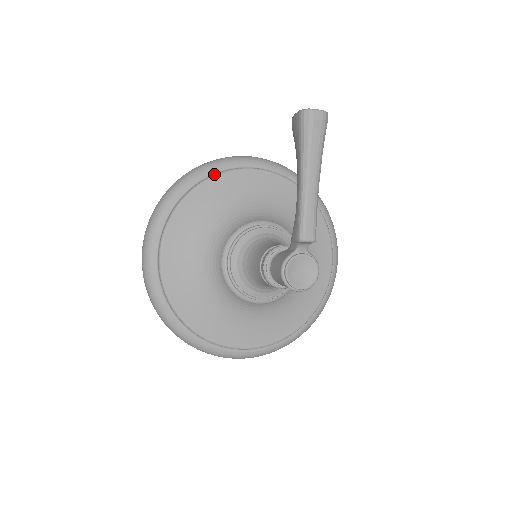
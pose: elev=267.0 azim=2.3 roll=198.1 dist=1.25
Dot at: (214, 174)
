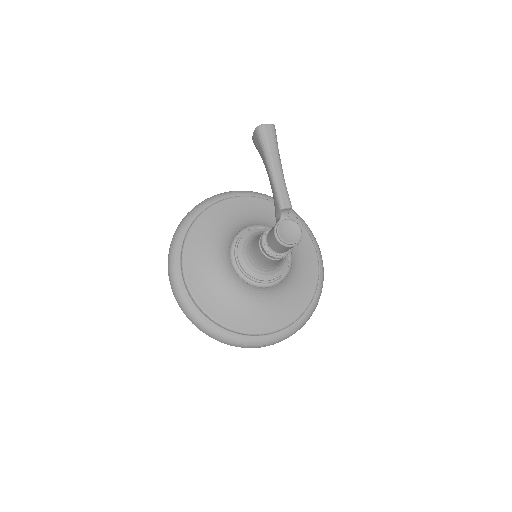
Dot at: (209, 206)
